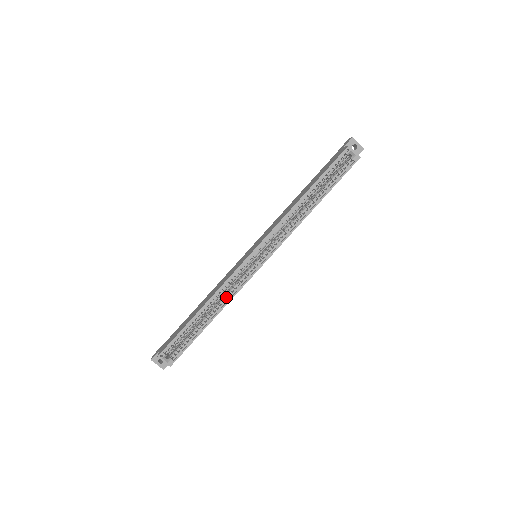
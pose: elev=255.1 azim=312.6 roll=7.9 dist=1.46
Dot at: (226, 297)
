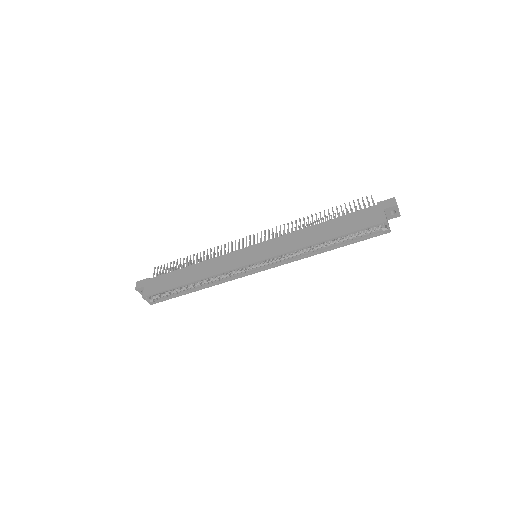
Dot at: (216, 280)
